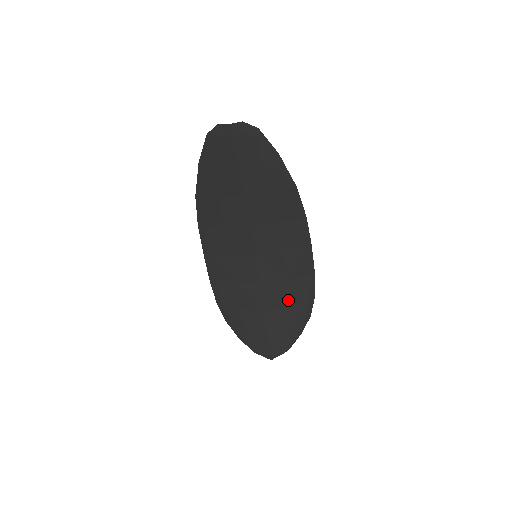
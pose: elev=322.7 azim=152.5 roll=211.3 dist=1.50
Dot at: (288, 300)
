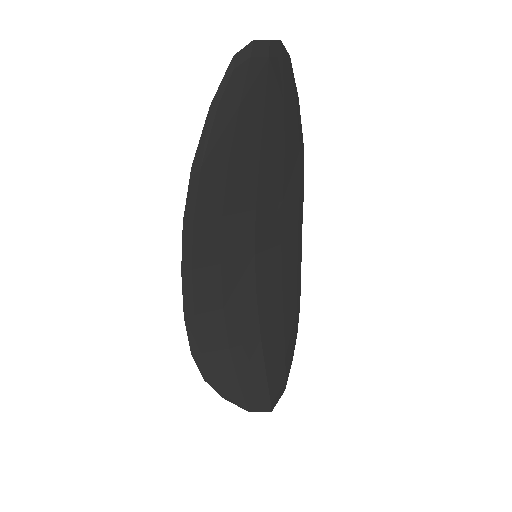
Dot at: (282, 315)
